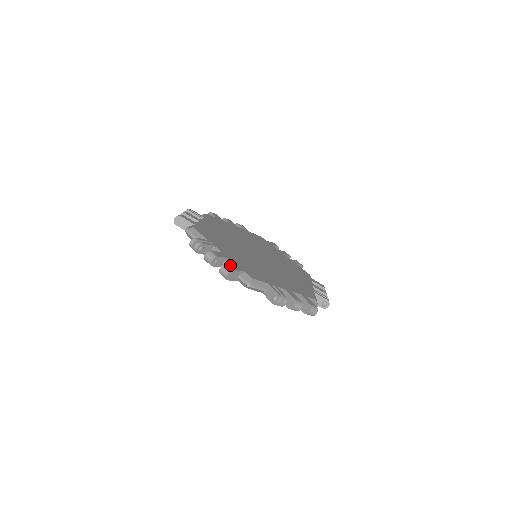
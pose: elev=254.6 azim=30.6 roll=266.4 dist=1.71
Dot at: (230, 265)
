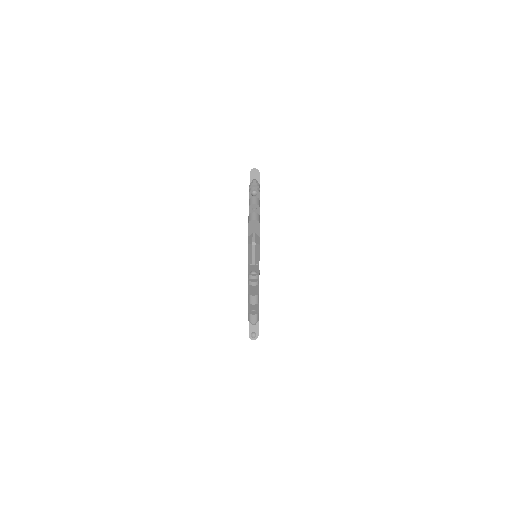
Dot at: occluded
